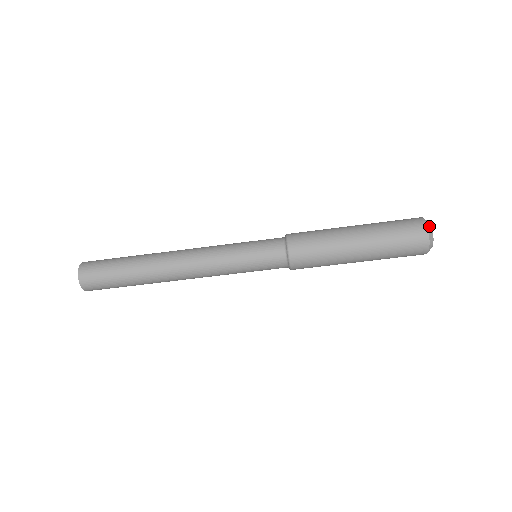
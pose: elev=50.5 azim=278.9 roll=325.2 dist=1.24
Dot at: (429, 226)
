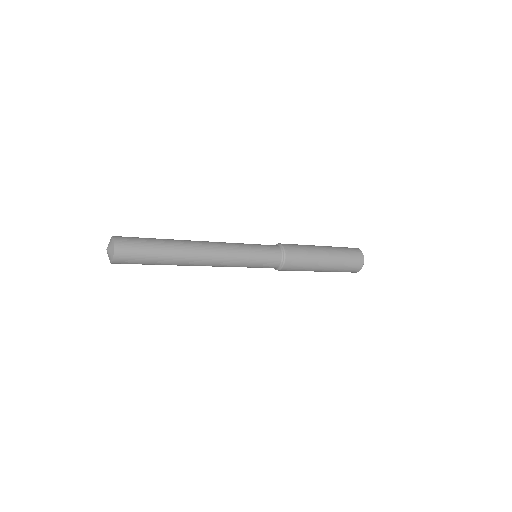
Dot at: occluded
